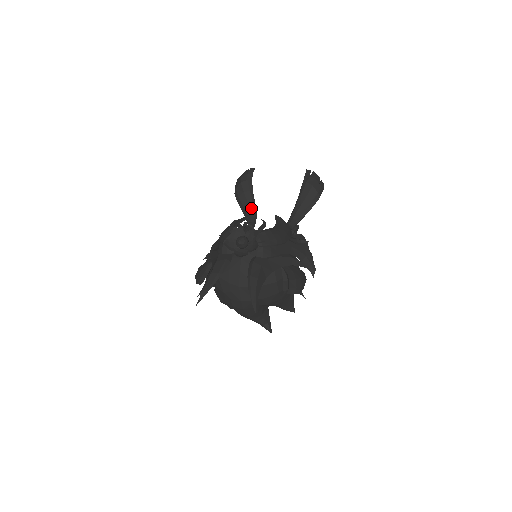
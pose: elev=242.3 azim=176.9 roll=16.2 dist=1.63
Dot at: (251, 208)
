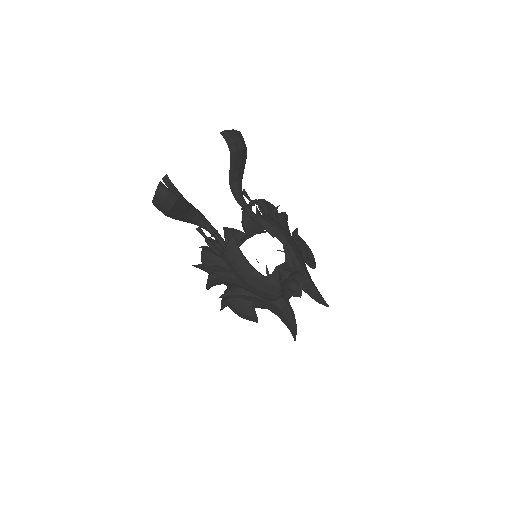
Dot at: (195, 214)
